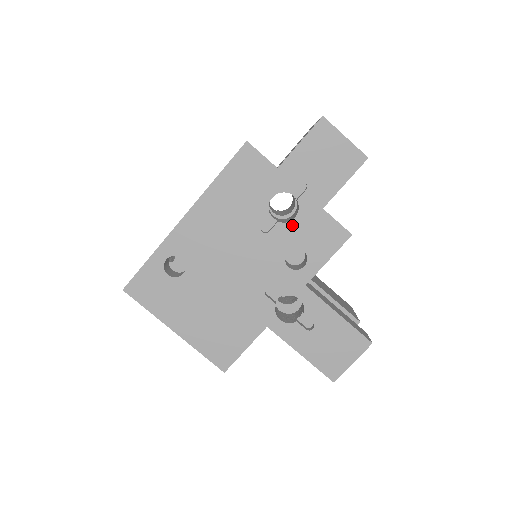
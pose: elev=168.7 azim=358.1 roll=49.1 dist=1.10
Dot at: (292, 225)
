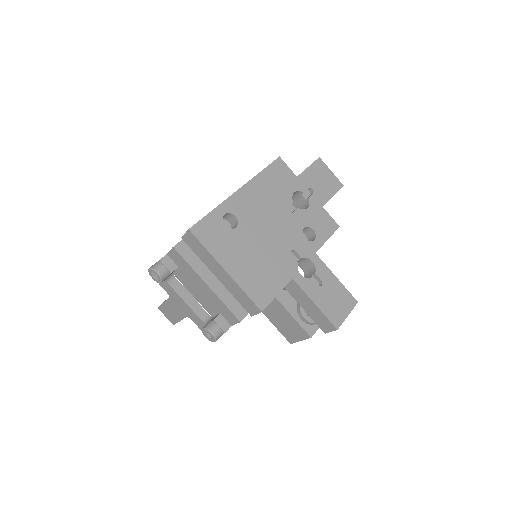
Dot at: (306, 212)
